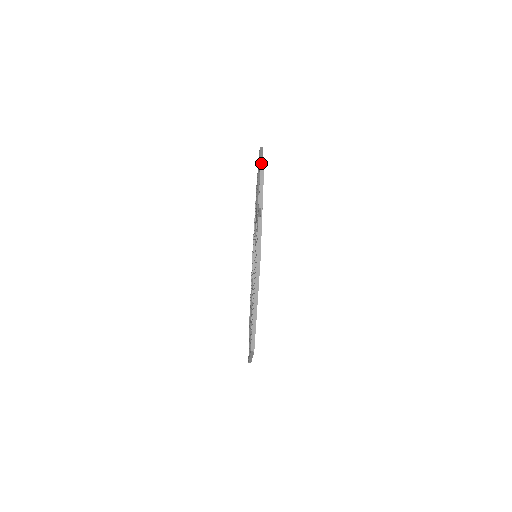
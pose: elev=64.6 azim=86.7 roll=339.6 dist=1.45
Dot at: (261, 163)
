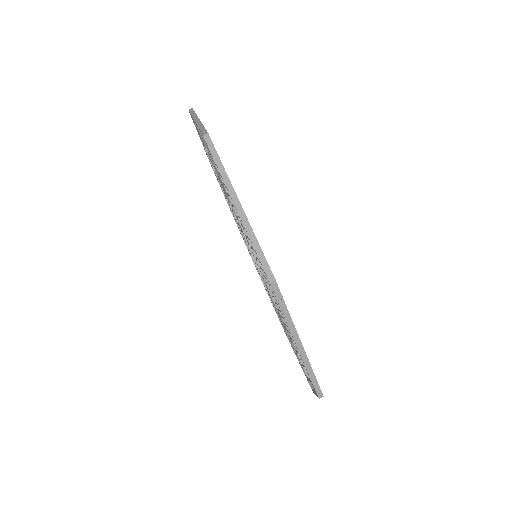
Dot at: occluded
